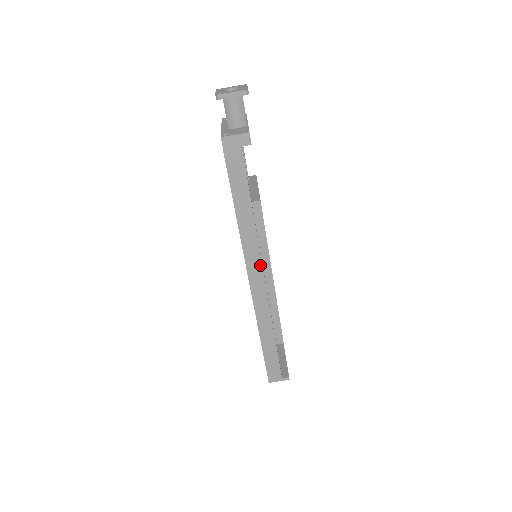
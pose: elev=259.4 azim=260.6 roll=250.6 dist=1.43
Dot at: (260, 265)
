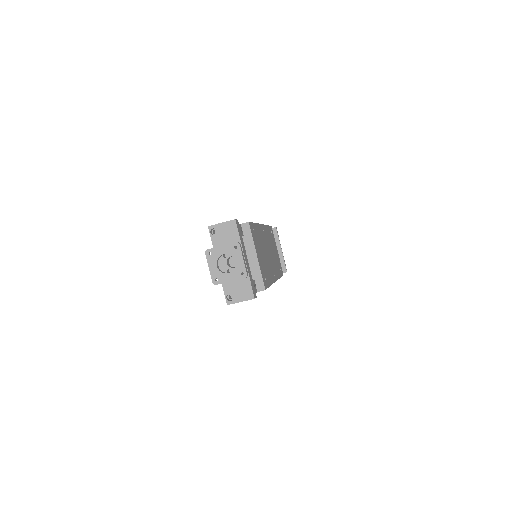
Dot at: occluded
